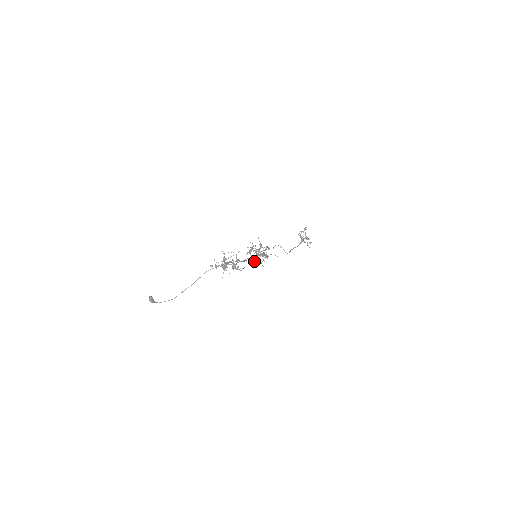
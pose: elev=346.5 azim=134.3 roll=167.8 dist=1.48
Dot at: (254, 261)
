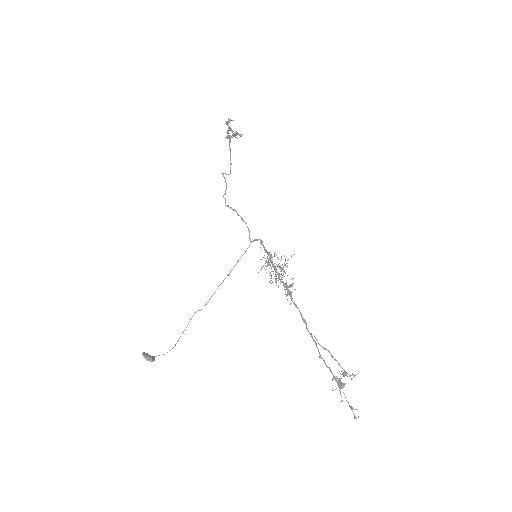
Dot at: (286, 289)
